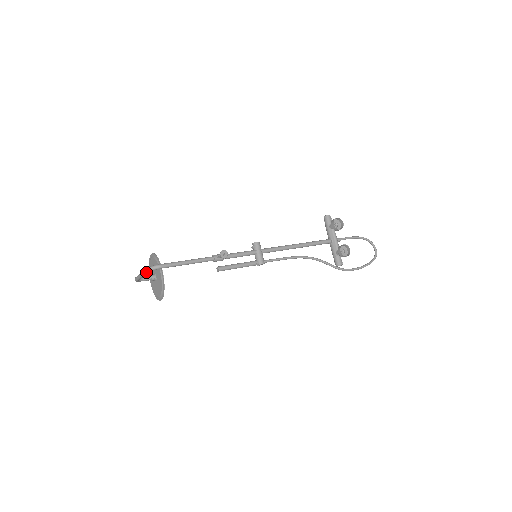
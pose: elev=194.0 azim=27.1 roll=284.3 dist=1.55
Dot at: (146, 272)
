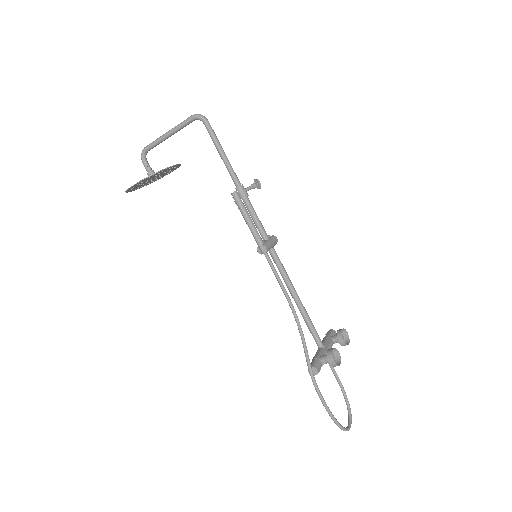
Dot at: (185, 120)
